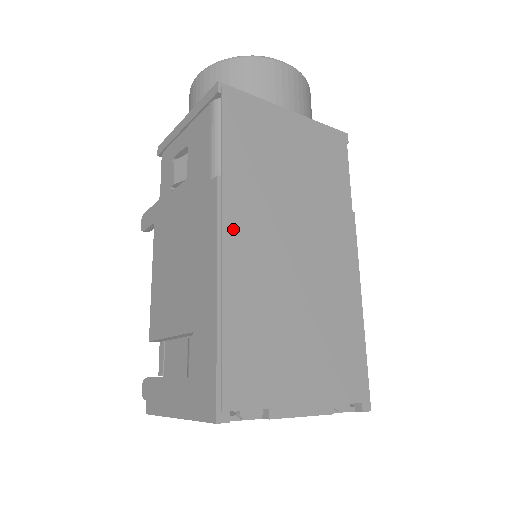
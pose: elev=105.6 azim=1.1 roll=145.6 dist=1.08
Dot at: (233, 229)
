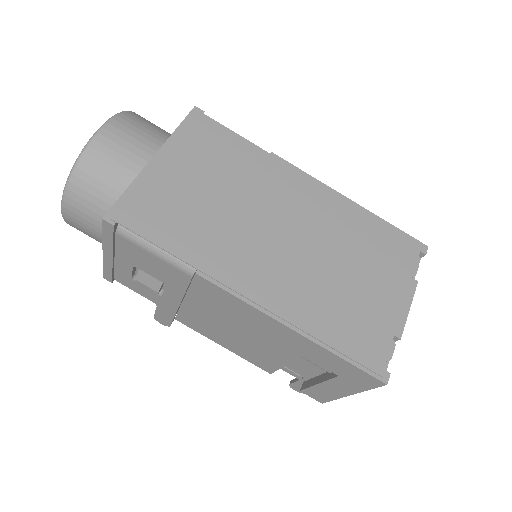
Dot at: (248, 286)
